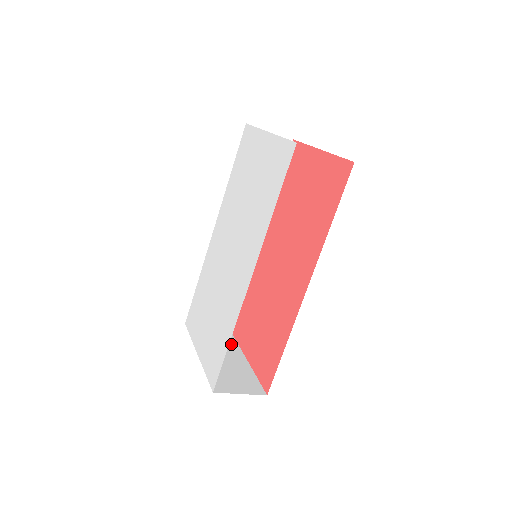
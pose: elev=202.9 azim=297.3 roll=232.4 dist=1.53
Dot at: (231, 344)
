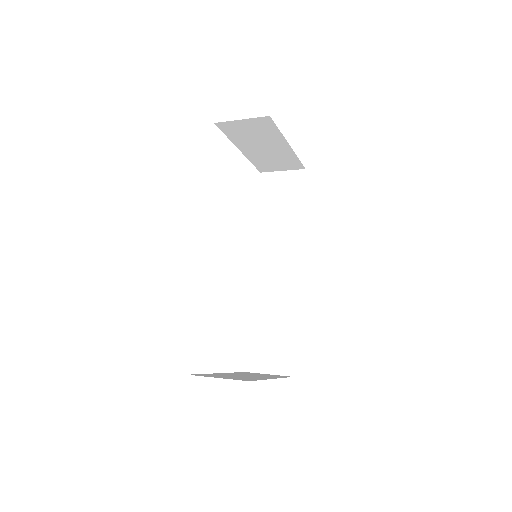
Dot at: occluded
